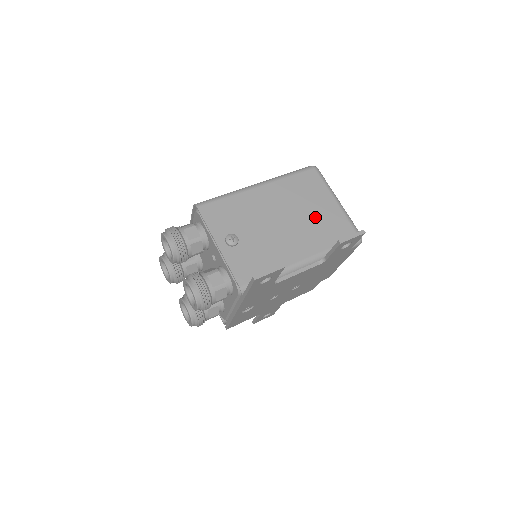
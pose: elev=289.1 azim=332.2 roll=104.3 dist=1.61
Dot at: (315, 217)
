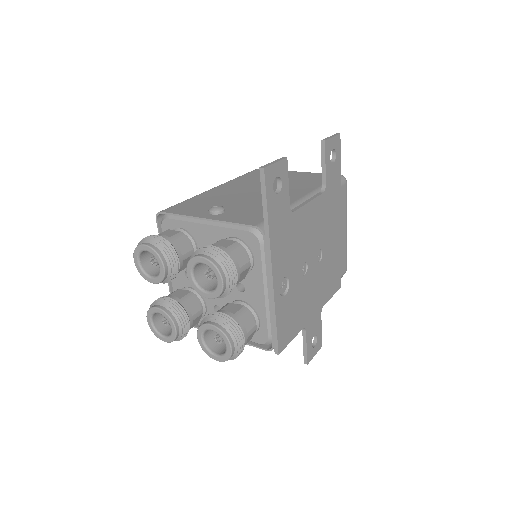
Dot at: occluded
